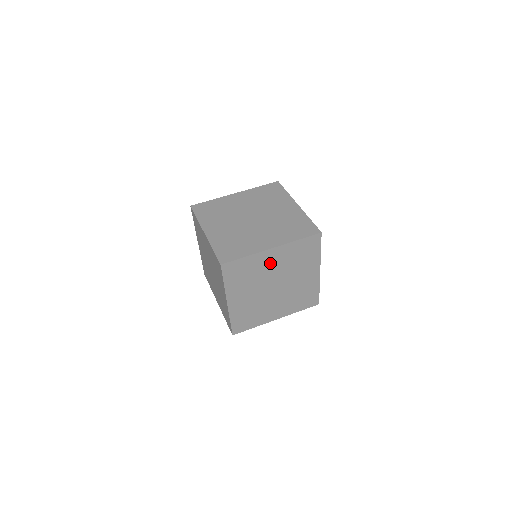
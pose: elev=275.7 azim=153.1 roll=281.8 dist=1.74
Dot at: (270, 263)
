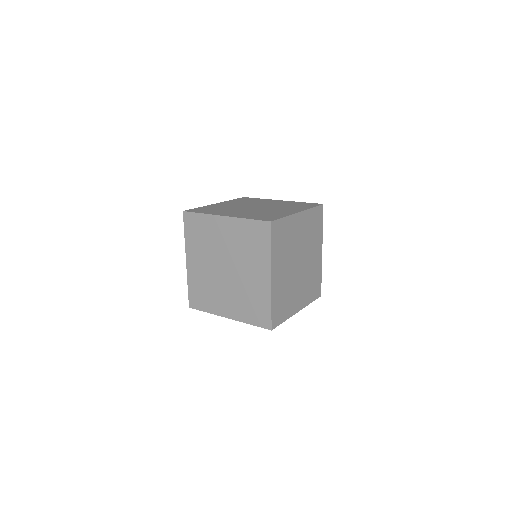
Dot at: (297, 231)
